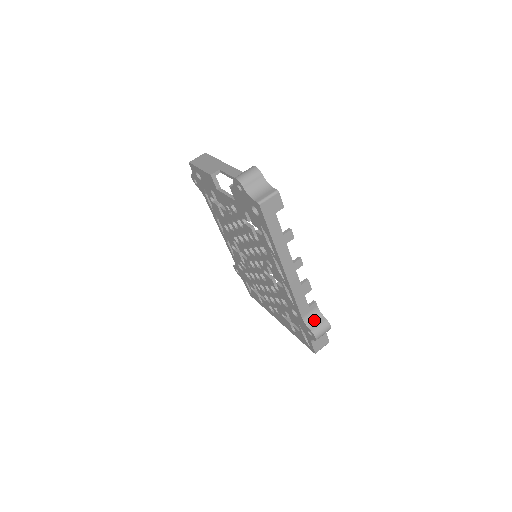
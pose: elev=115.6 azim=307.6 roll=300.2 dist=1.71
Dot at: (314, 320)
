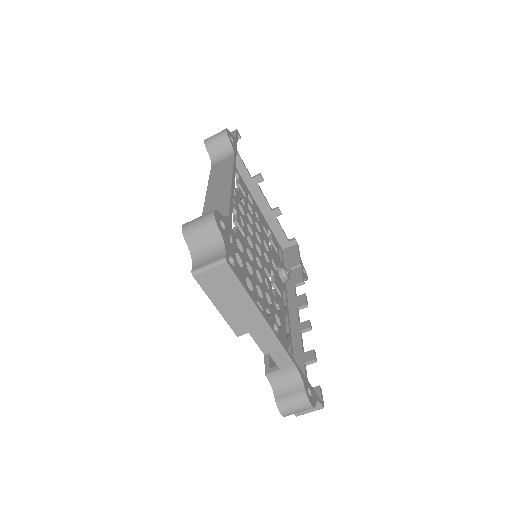
Dot at: occluded
